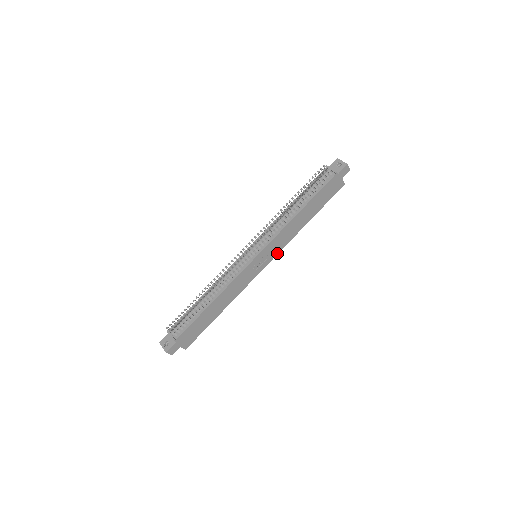
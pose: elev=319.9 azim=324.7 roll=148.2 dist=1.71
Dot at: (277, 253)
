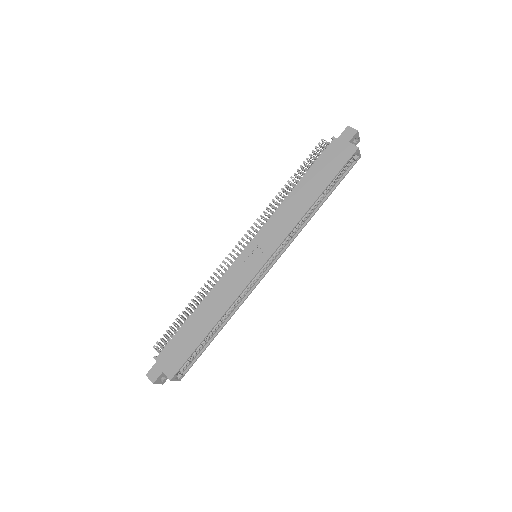
Dot at: (278, 245)
